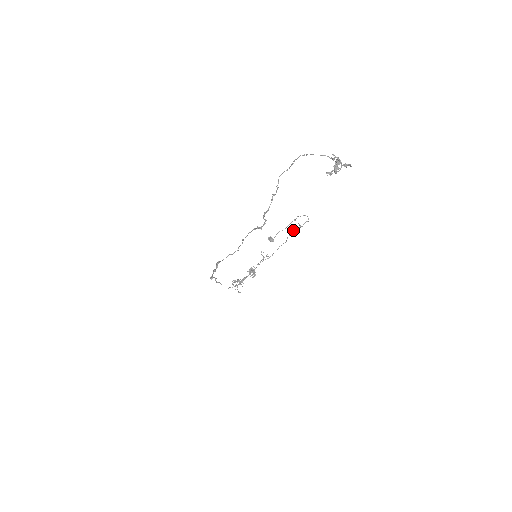
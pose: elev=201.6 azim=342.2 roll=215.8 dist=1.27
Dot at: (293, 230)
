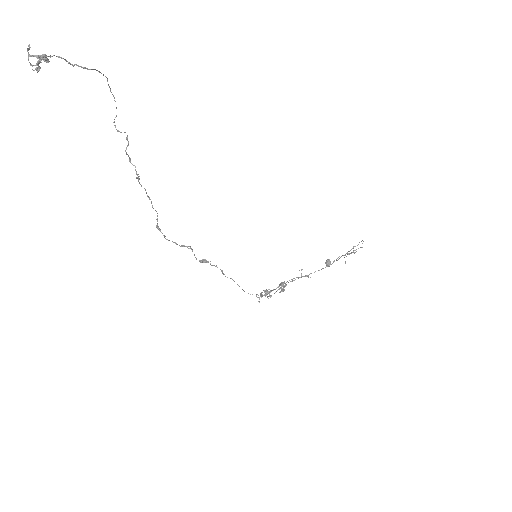
Dot at: occluded
